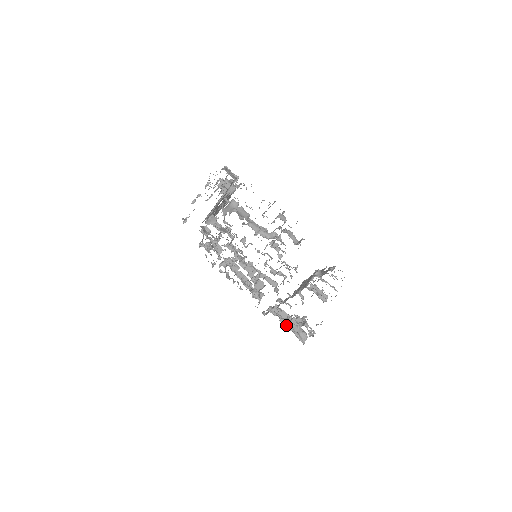
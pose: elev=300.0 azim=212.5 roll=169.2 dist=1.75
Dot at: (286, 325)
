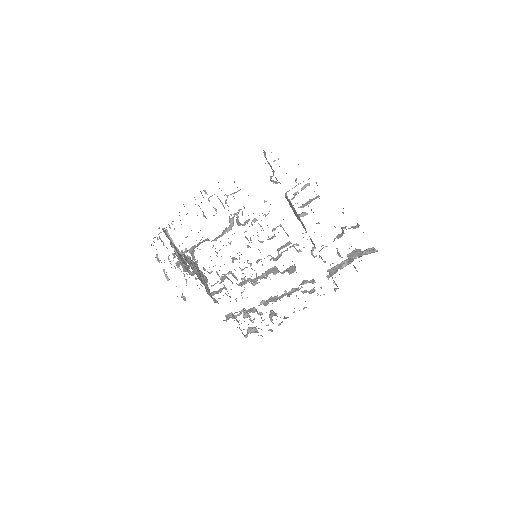
Dot at: (350, 262)
